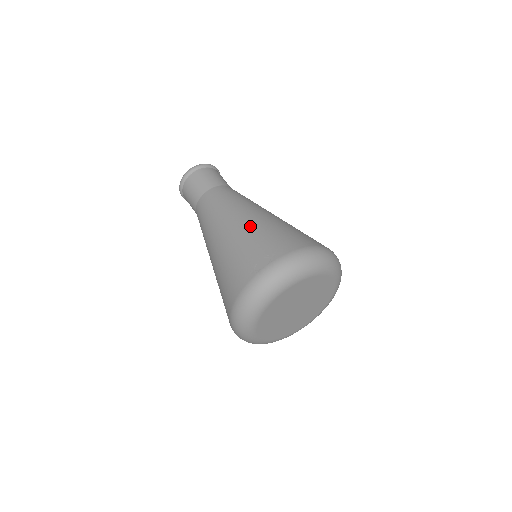
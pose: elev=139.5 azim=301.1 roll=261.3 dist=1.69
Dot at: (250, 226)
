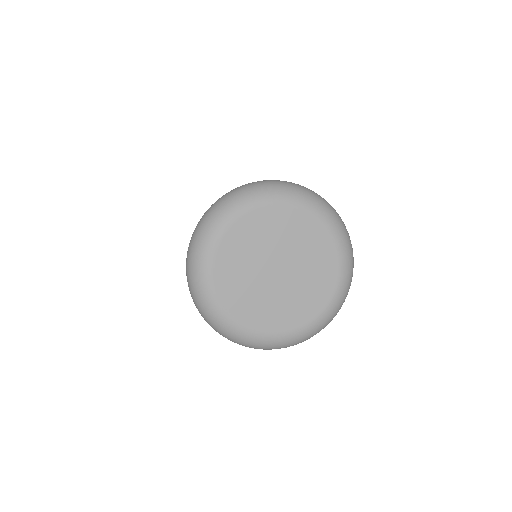
Dot at: occluded
